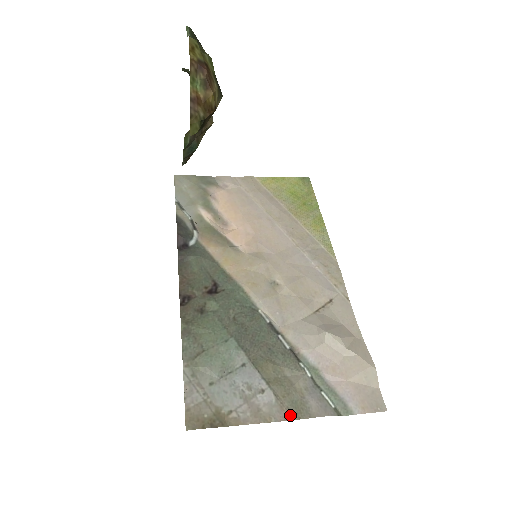
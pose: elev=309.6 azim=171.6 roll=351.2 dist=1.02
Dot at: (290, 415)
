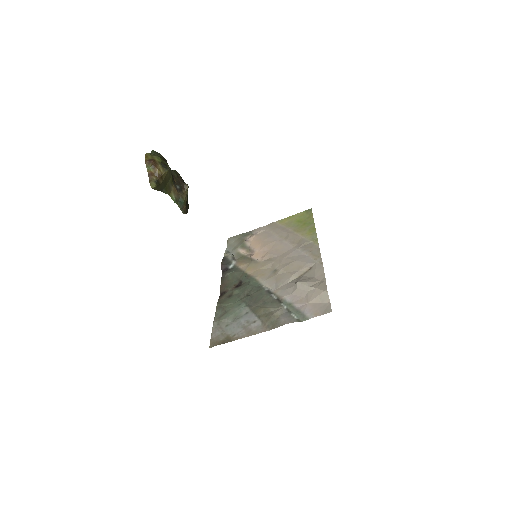
Dot at: (268, 328)
